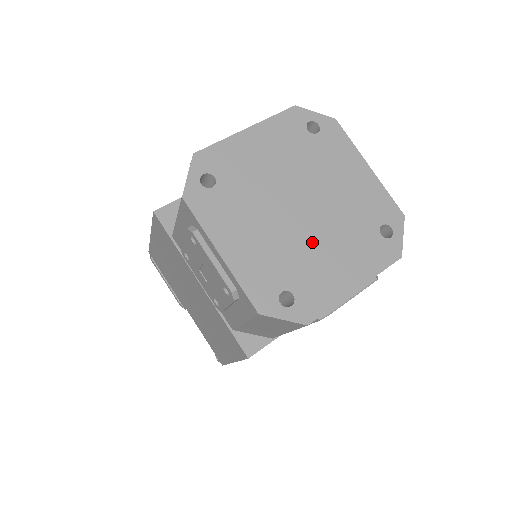
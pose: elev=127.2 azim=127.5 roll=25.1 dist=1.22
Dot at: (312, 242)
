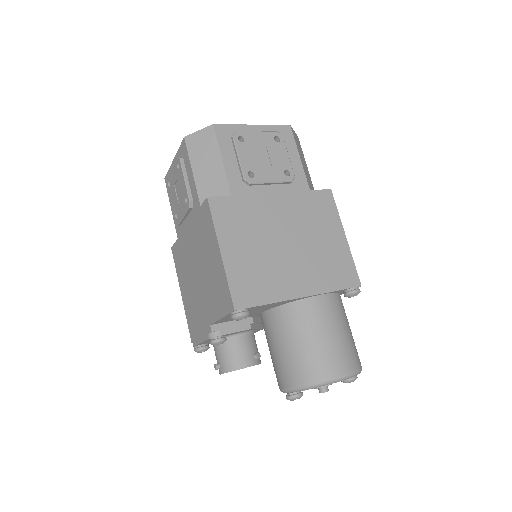
Dot at: occluded
